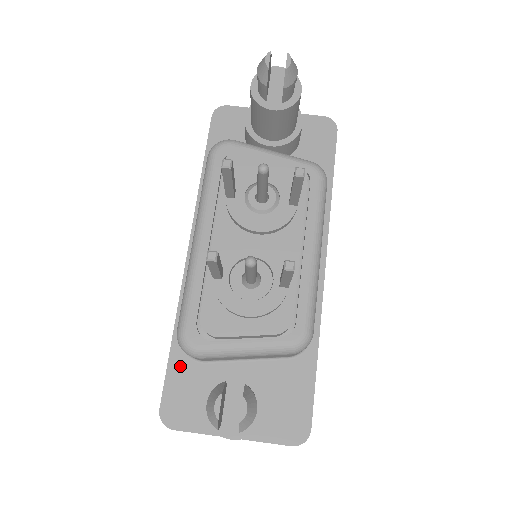
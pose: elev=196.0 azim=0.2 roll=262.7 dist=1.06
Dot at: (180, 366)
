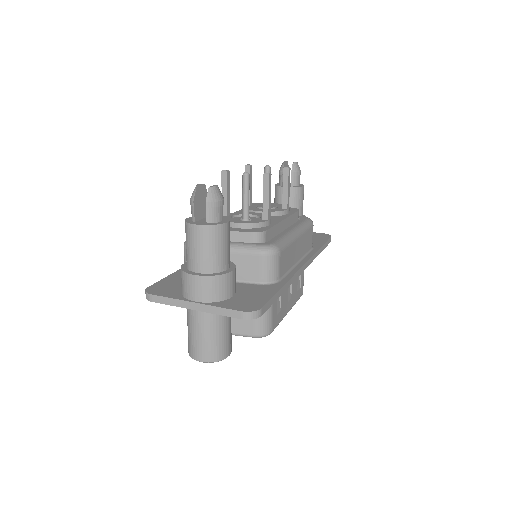
Dot at: (176, 277)
